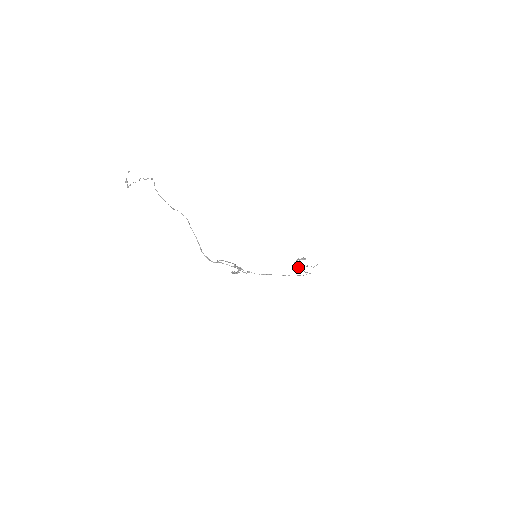
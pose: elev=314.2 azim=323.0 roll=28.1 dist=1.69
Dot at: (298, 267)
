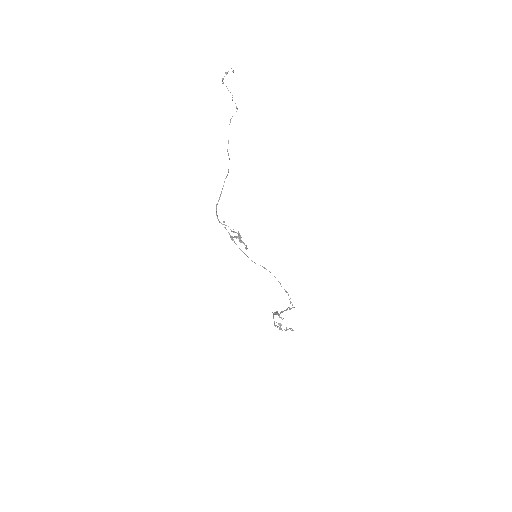
Dot at: (277, 313)
